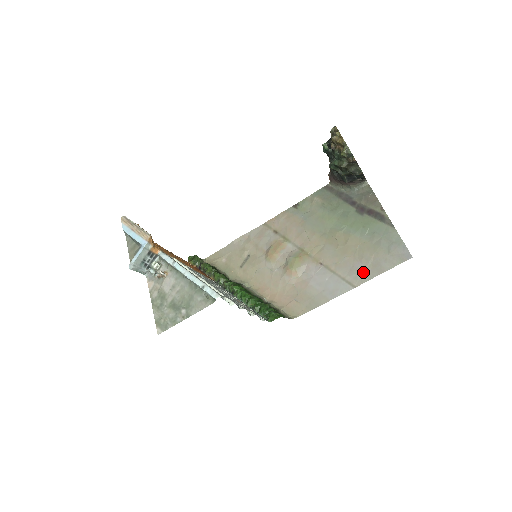
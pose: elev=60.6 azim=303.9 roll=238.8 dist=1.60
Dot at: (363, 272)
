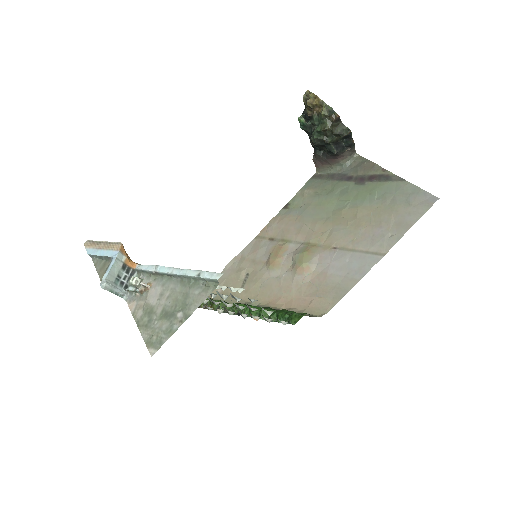
Dot at: (388, 236)
